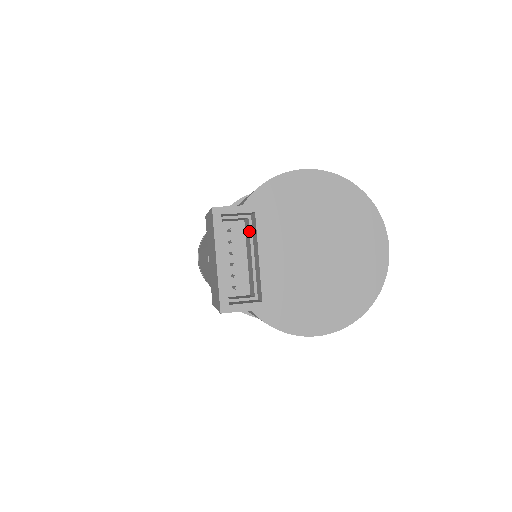
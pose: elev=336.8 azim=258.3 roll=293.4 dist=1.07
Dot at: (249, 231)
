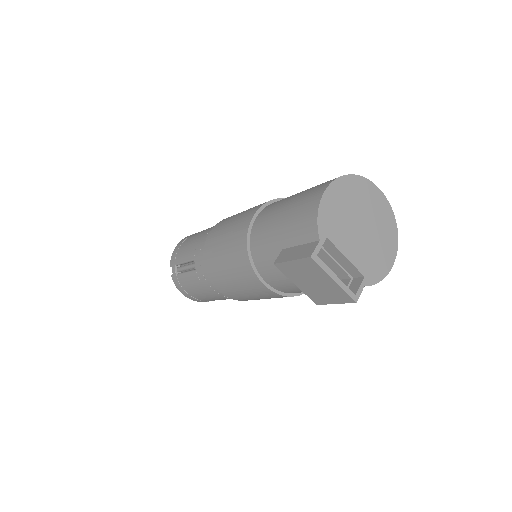
Dot at: (322, 249)
